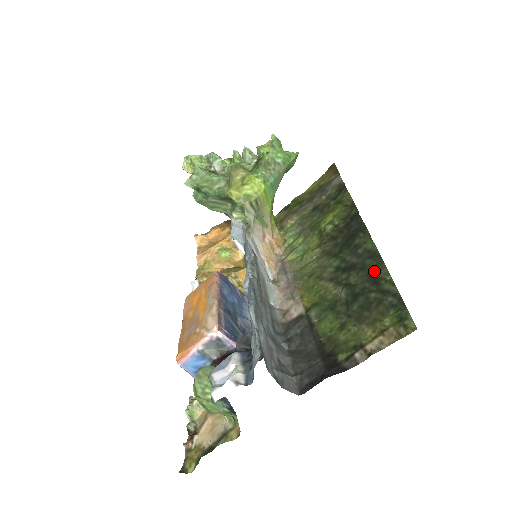
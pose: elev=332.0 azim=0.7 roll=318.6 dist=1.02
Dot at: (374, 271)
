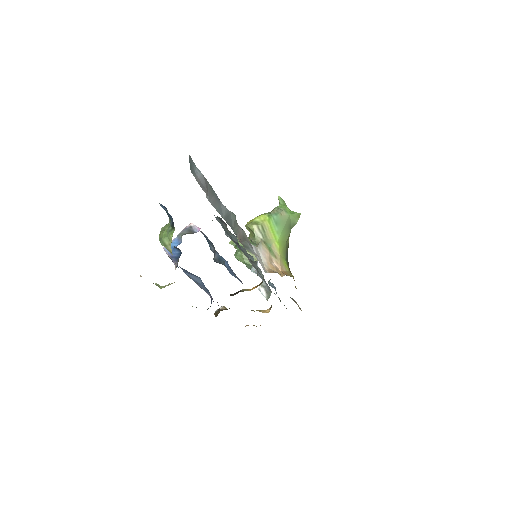
Dot at: occluded
